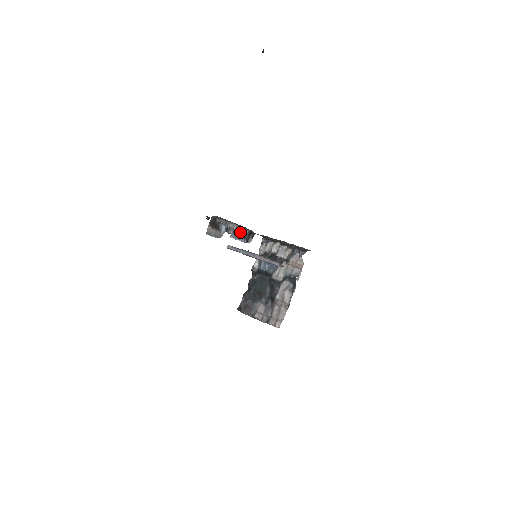
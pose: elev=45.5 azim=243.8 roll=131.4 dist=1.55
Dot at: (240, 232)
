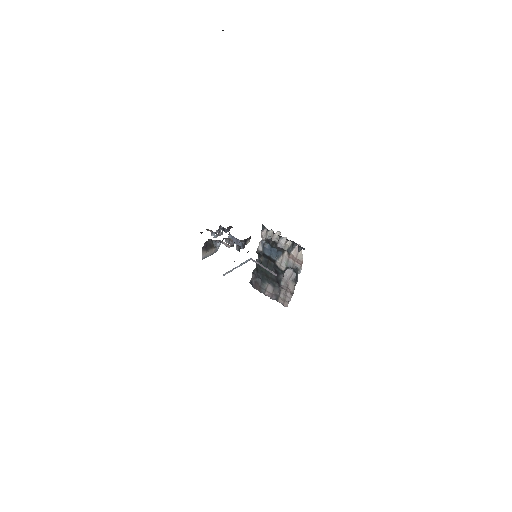
Dot at: (236, 238)
